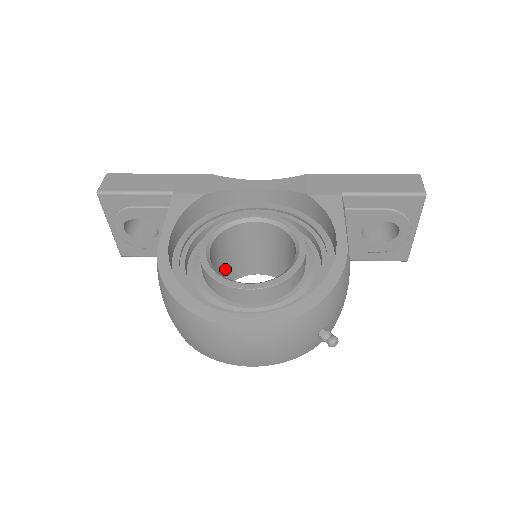
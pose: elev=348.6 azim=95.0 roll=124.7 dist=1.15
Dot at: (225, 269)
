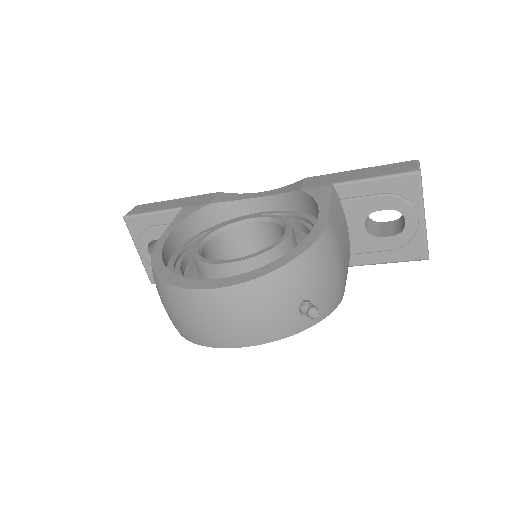
Dot at: occluded
